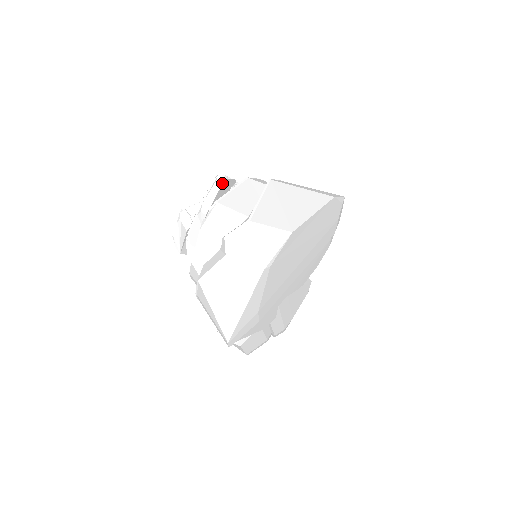
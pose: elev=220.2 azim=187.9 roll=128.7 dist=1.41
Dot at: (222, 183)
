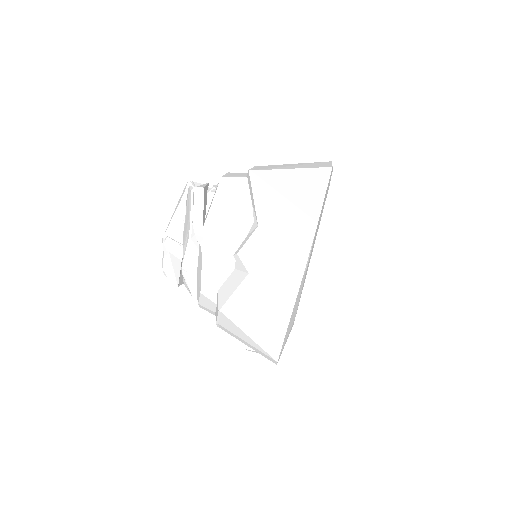
Dot at: (203, 194)
